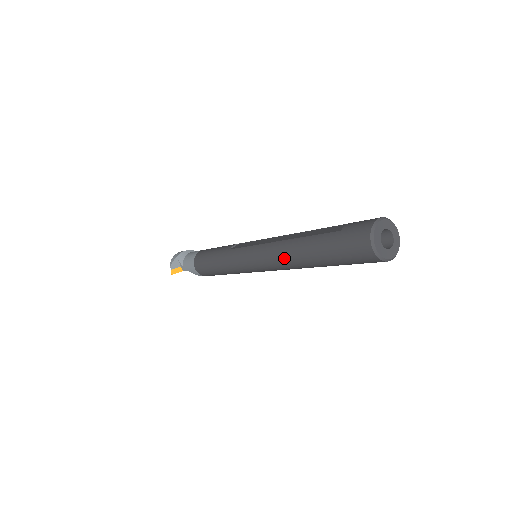
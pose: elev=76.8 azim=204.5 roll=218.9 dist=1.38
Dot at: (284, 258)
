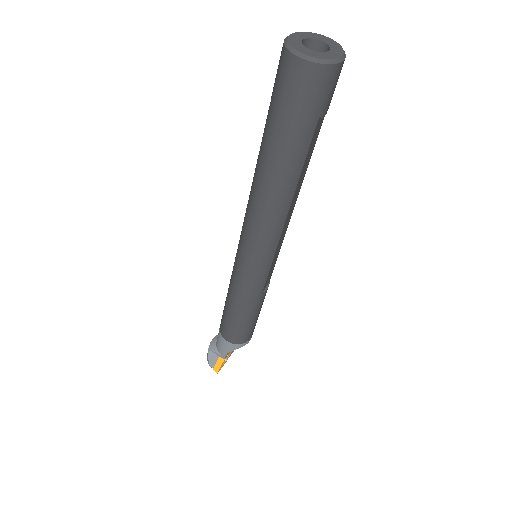
Dot at: (262, 207)
